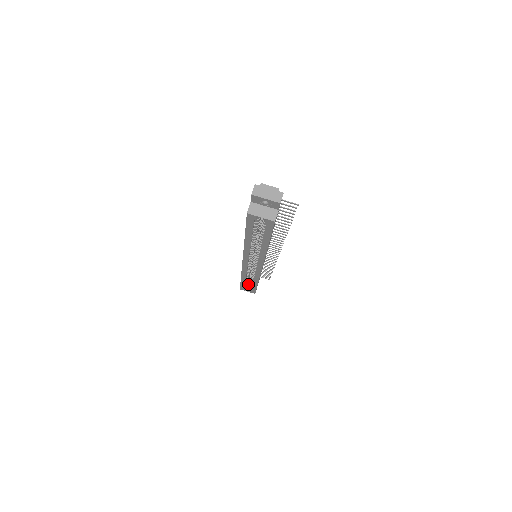
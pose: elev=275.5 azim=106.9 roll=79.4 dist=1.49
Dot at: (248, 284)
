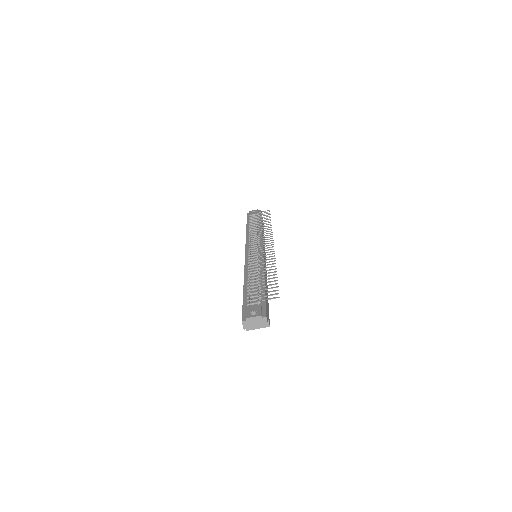
Dot at: occluded
